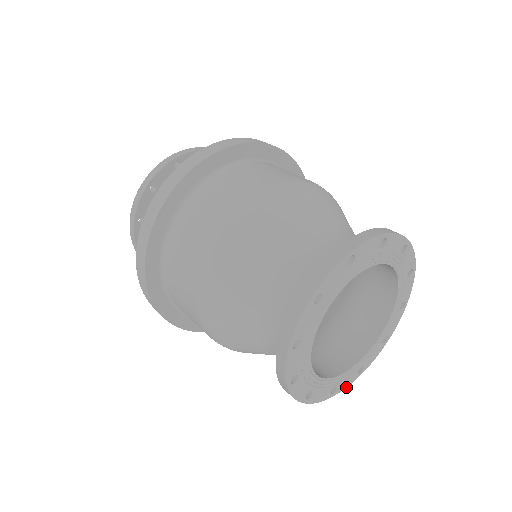
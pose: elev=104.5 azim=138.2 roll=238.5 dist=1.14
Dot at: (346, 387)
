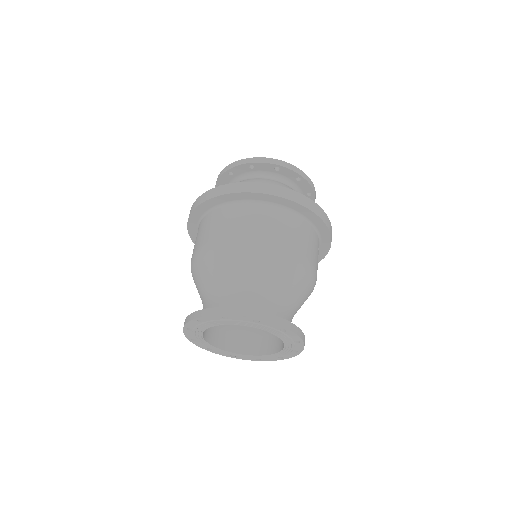
Dot at: (219, 354)
